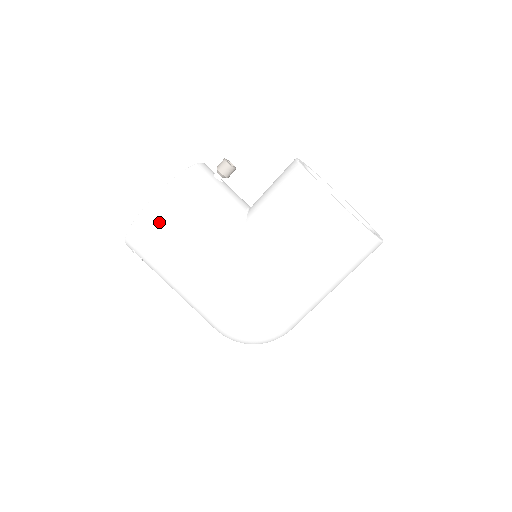
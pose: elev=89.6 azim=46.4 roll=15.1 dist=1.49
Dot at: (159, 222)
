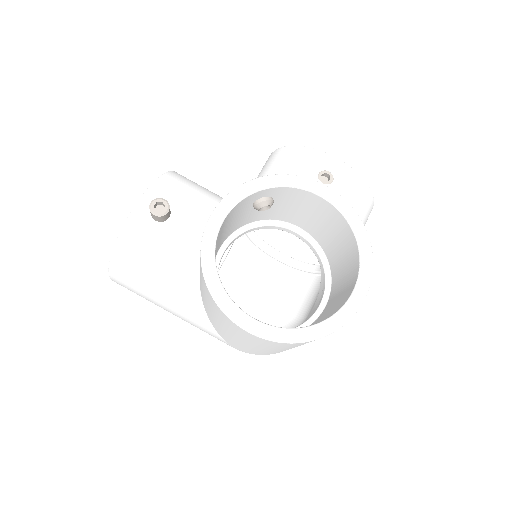
Dot at: (128, 289)
